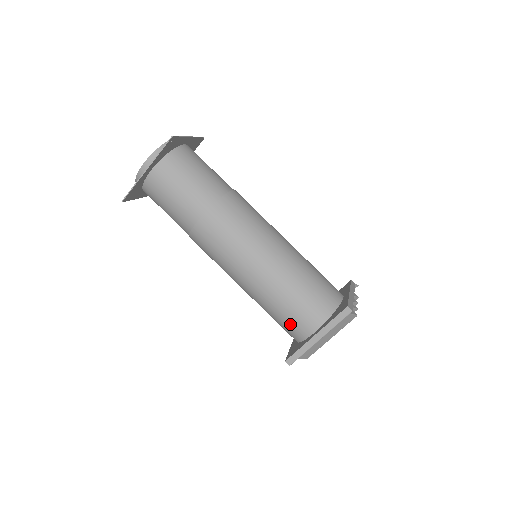
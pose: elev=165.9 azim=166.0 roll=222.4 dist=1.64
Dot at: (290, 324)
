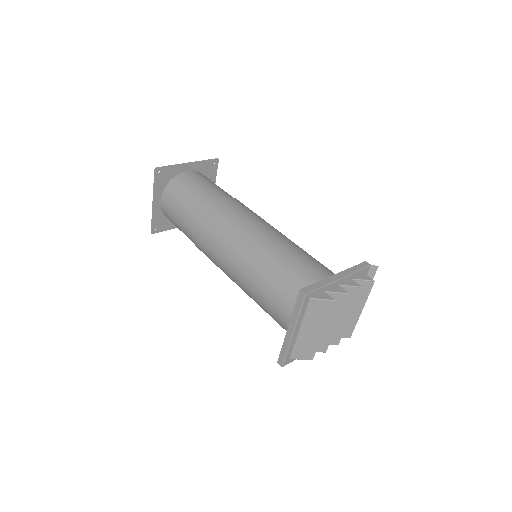
Dot at: (277, 321)
